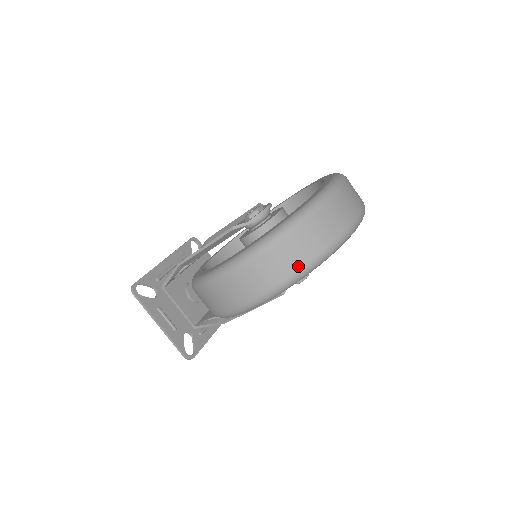
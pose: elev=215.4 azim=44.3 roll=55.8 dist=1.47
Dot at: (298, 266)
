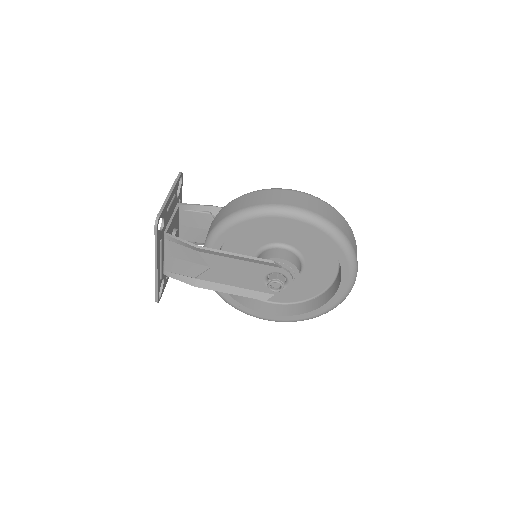
Dot at: (339, 227)
